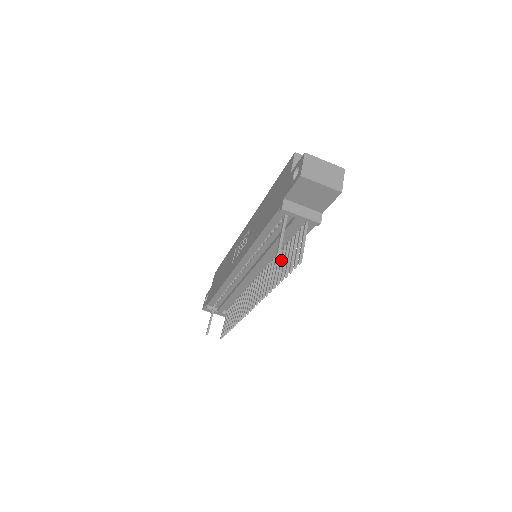
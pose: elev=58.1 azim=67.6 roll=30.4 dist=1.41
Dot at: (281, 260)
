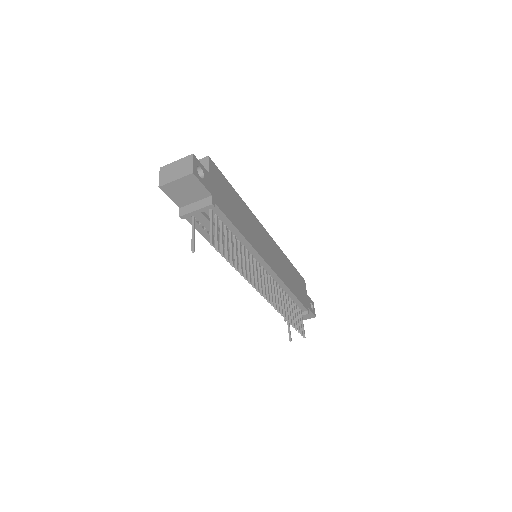
Dot at: occluded
